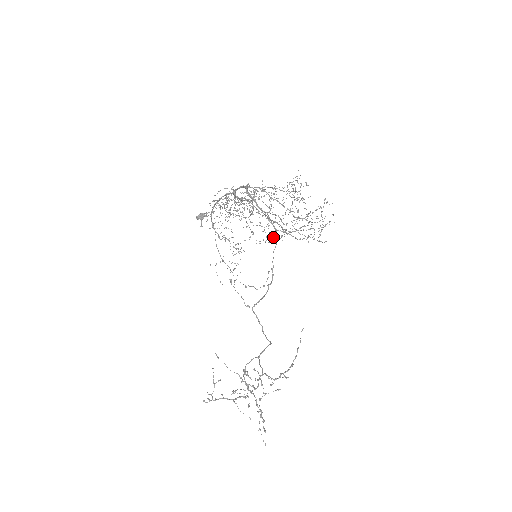
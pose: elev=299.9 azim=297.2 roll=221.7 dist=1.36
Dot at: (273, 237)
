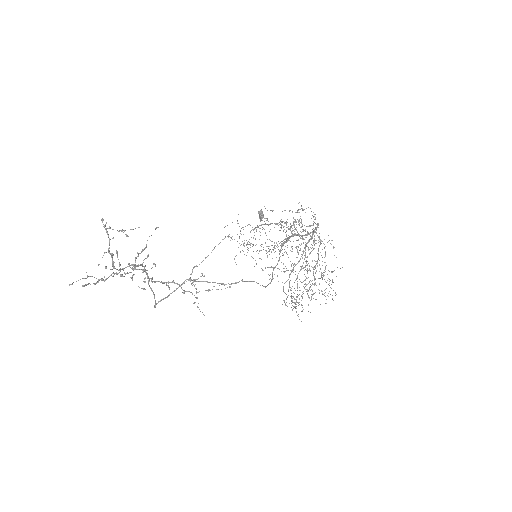
Dot at: occluded
